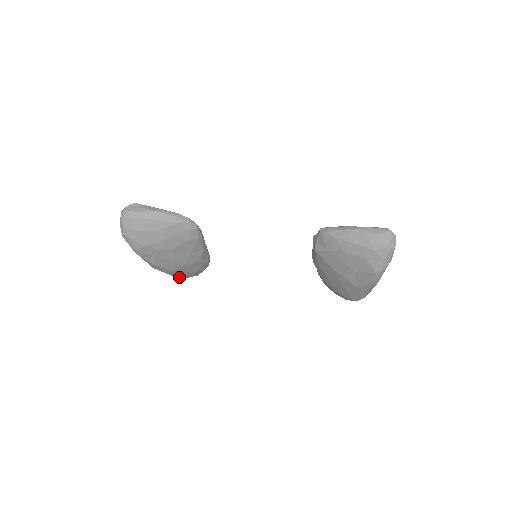
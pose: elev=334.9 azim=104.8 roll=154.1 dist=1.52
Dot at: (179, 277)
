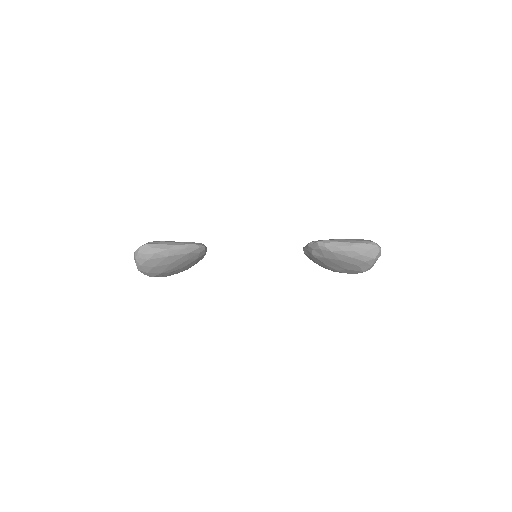
Dot at: occluded
